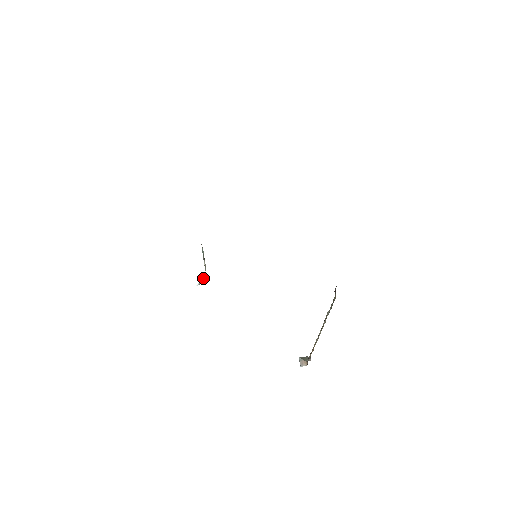
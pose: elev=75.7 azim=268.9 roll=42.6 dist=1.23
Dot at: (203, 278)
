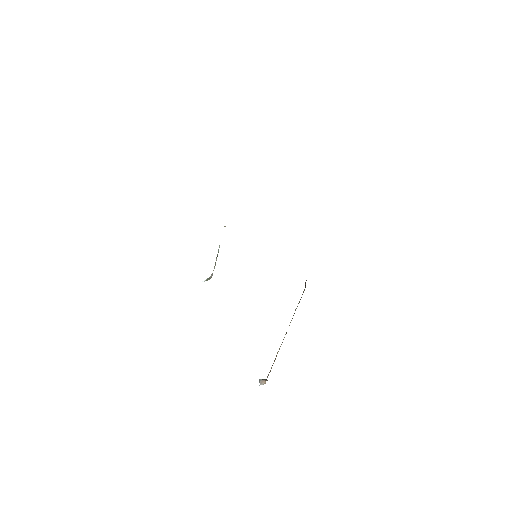
Dot at: (209, 277)
